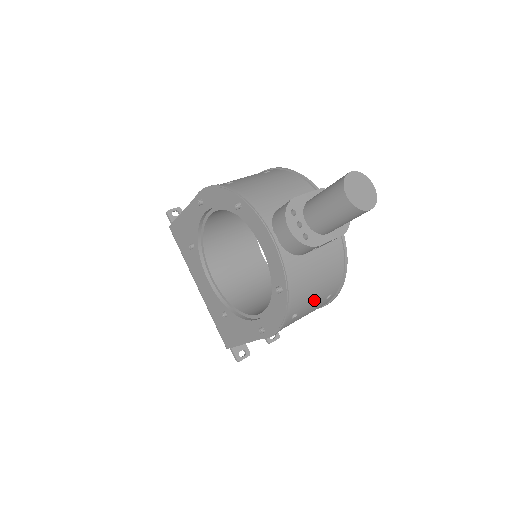
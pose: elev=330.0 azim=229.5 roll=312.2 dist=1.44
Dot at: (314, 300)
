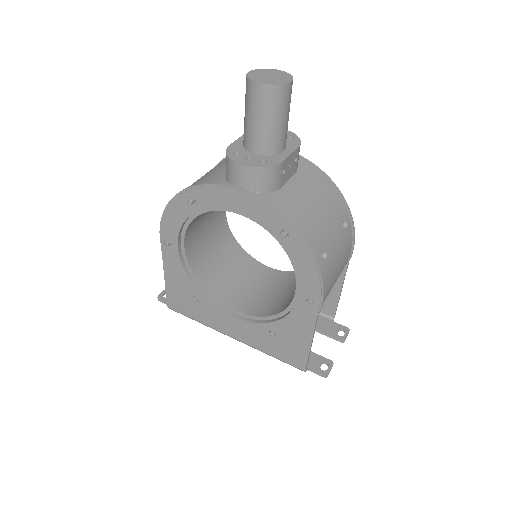
Dot at: (331, 231)
